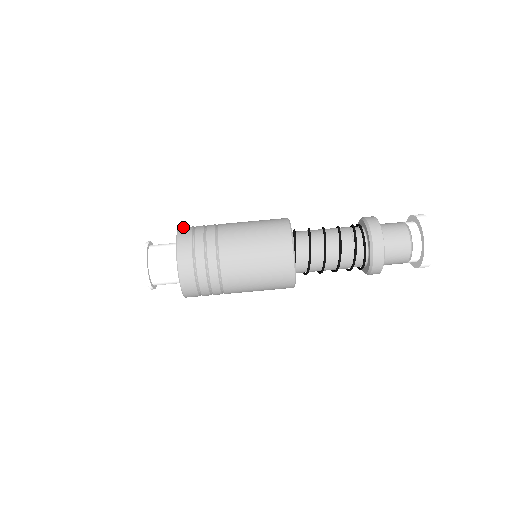
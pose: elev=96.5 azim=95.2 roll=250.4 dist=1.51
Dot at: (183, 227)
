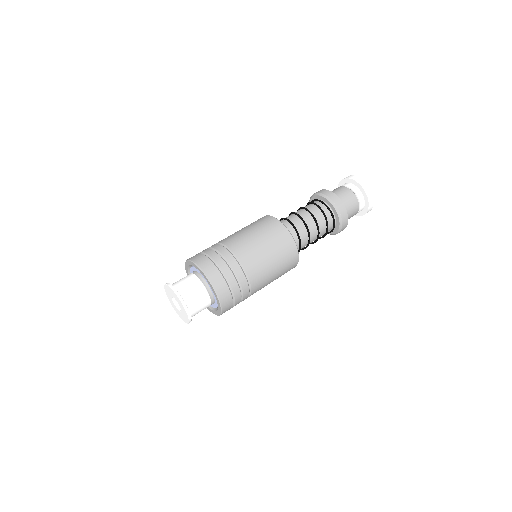
Dot at: occluded
